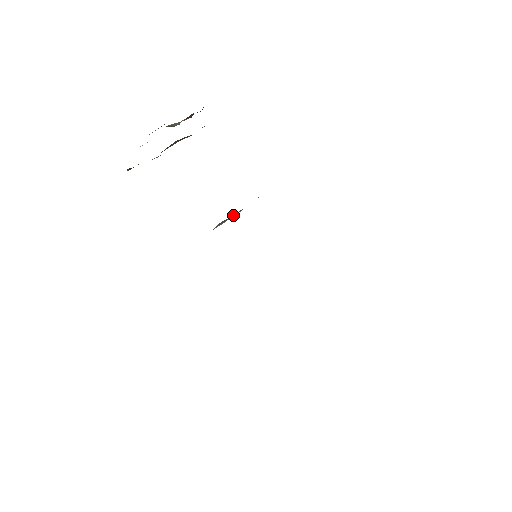
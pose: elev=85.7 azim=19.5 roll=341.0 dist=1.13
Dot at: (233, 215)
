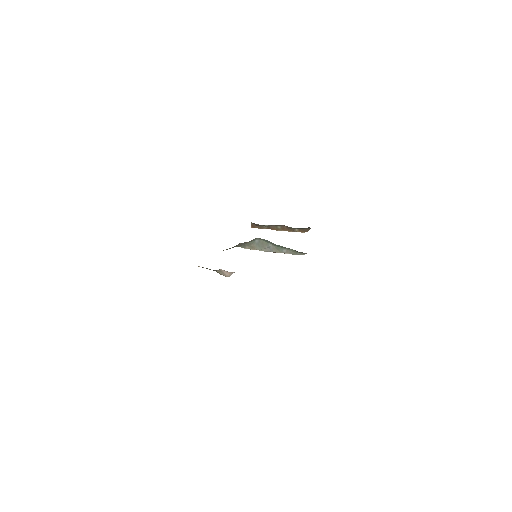
Dot at: (268, 246)
